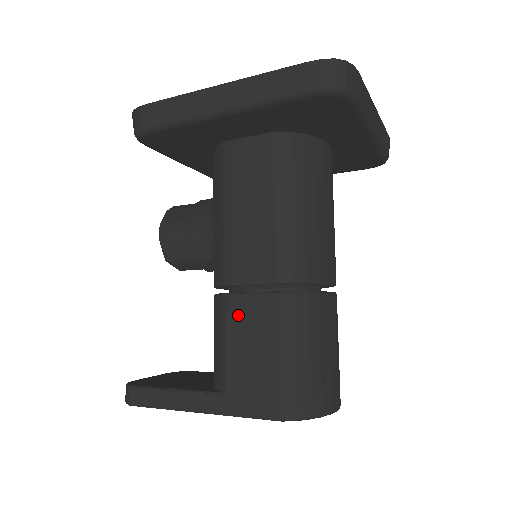
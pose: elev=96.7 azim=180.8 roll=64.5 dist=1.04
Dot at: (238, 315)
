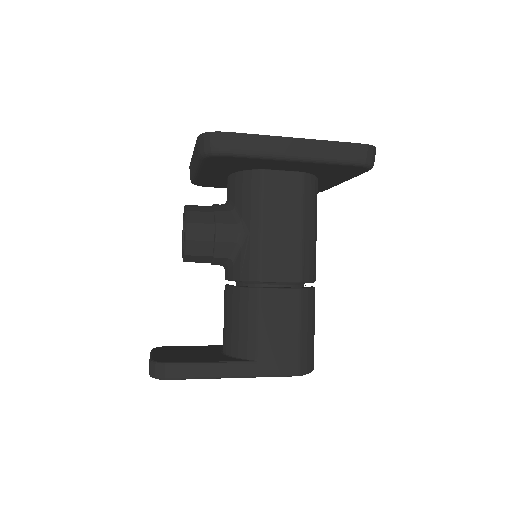
Dot at: (270, 304)
